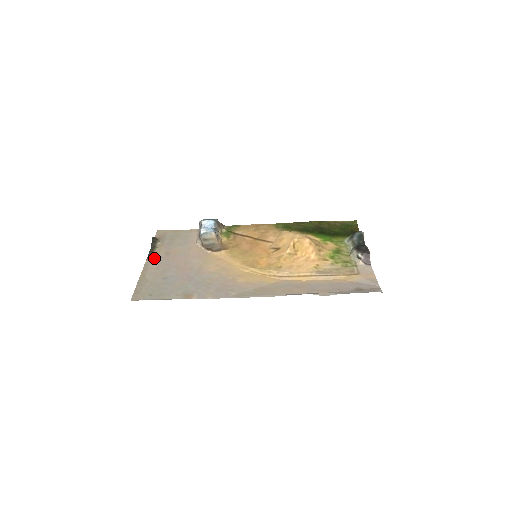
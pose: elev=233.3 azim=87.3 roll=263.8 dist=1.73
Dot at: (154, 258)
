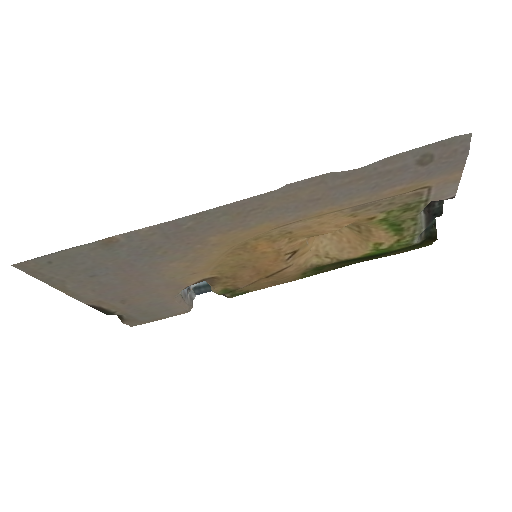
Dot at: (99, 302)
